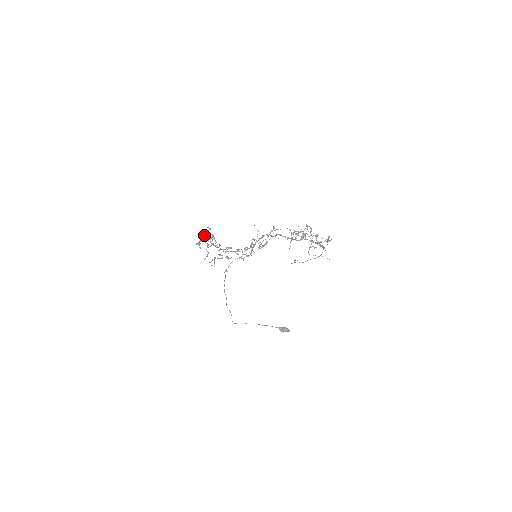
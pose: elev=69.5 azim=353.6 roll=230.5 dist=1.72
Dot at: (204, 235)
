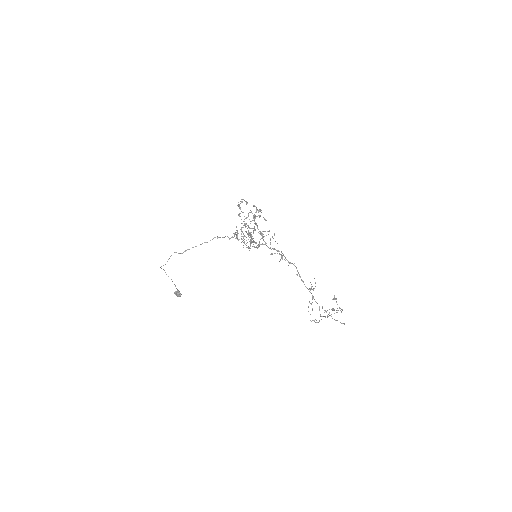
Dot at: (242, 202)
